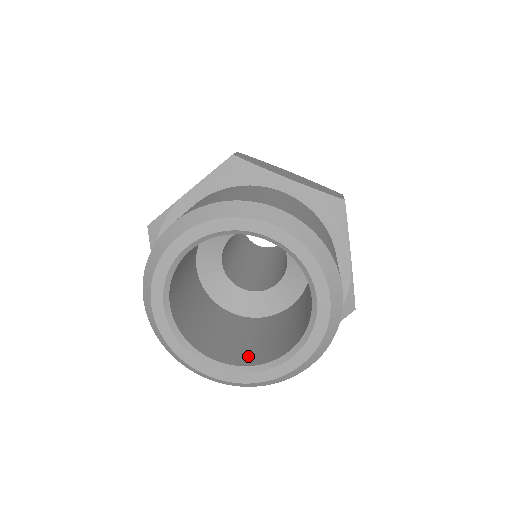
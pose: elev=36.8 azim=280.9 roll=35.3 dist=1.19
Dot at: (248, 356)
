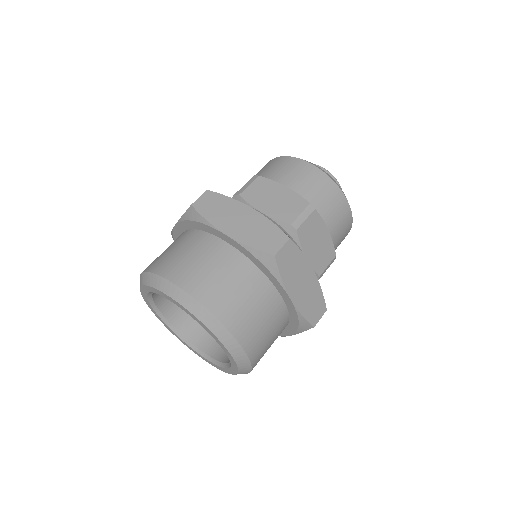
Dot at: (221, 348)
